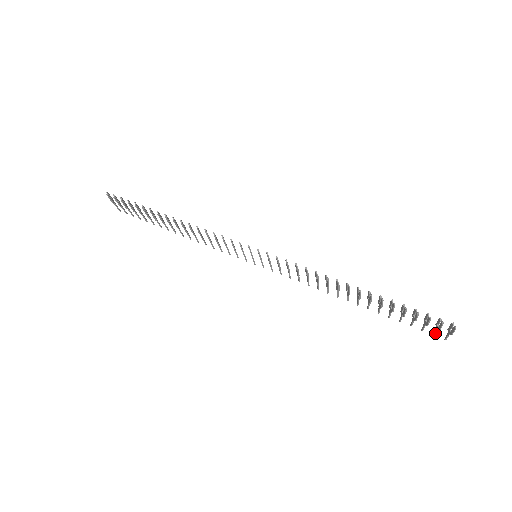
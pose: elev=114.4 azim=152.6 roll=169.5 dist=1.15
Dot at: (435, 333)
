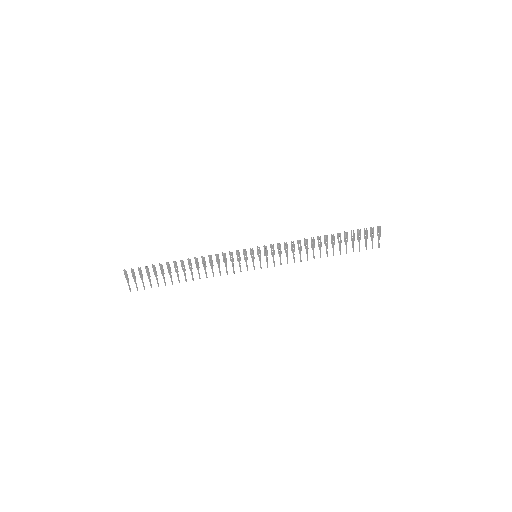
Dot at: occluded
